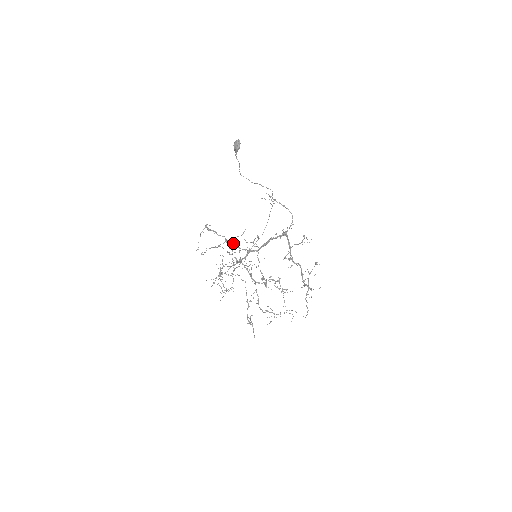
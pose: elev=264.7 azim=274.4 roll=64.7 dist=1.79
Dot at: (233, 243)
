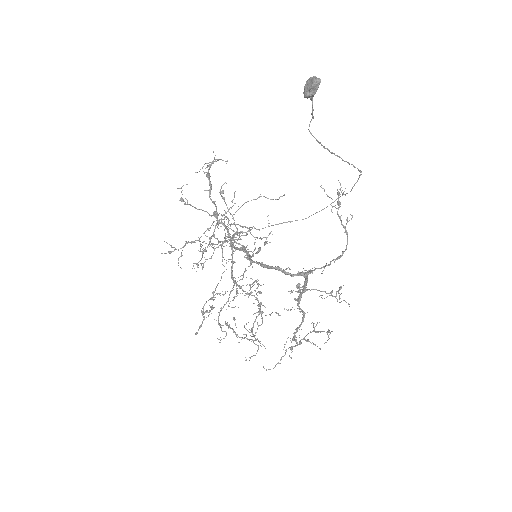
Dot at: (224, 225)
